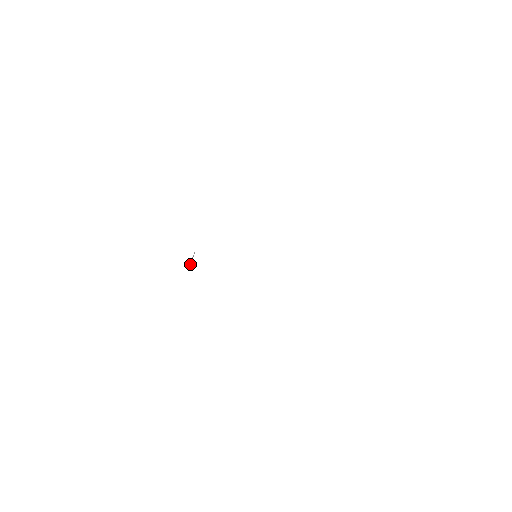
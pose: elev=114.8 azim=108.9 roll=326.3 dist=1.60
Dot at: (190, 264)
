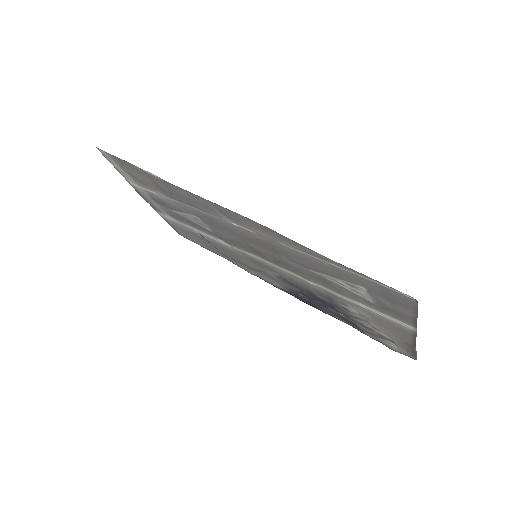
Dot at: (202, 236)
